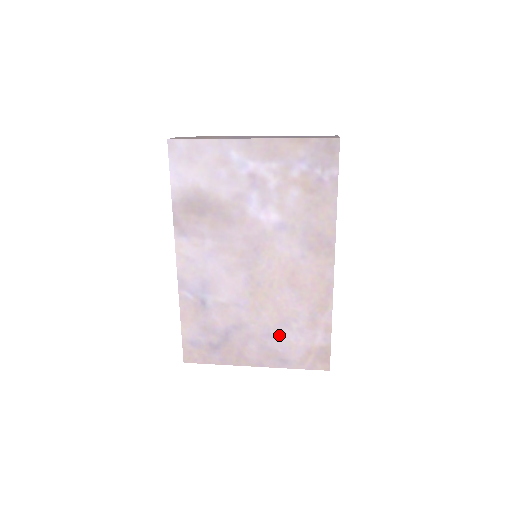
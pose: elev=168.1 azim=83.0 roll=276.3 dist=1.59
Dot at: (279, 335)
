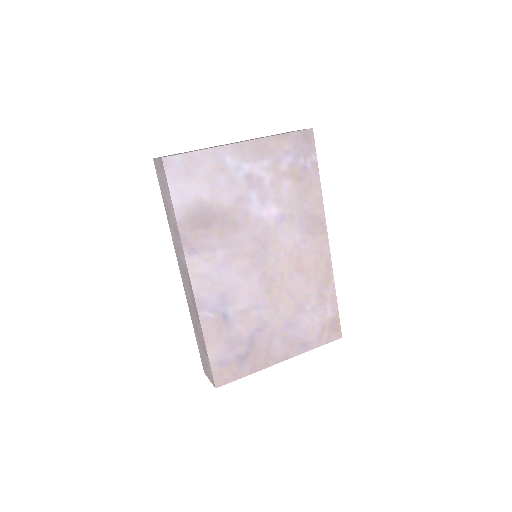
Dot at: (297, 322)
